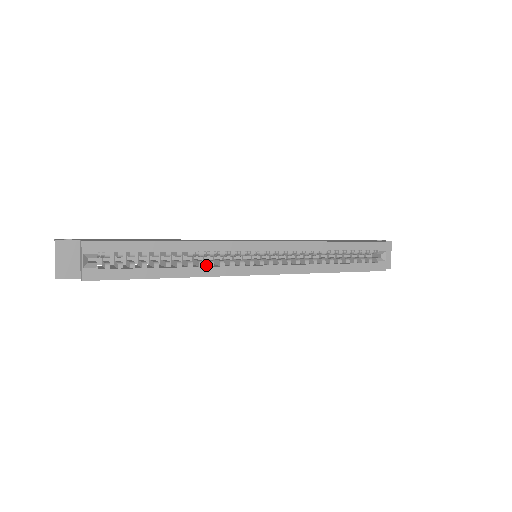
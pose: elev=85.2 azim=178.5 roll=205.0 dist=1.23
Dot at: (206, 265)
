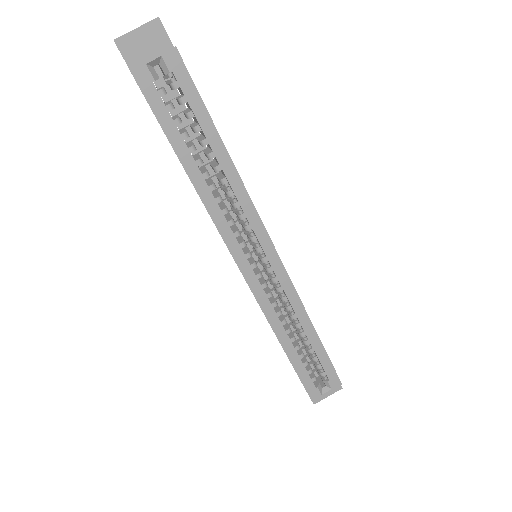
Dot at: (219, 206)
